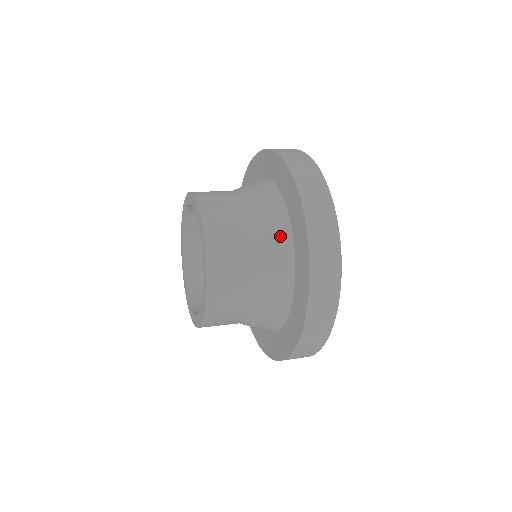
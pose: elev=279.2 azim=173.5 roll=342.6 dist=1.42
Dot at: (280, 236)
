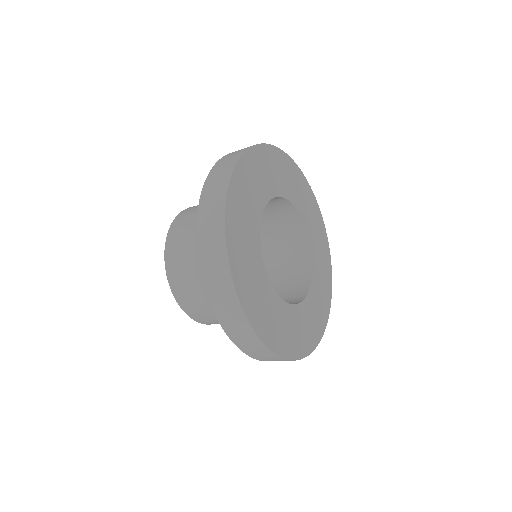
Dot at: occluded
